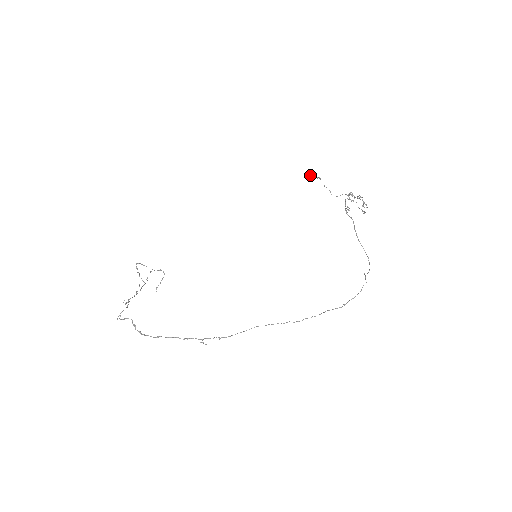
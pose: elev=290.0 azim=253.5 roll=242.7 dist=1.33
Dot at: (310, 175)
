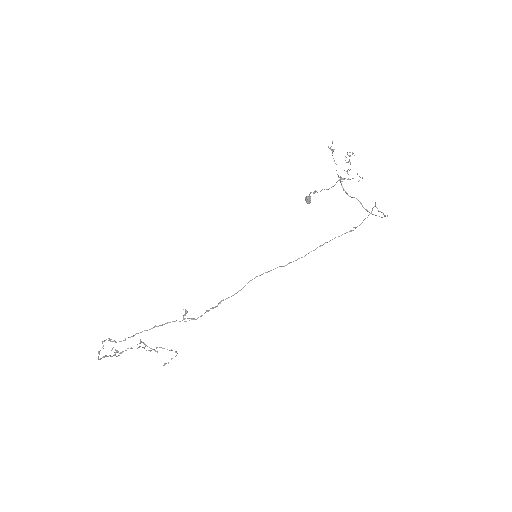
Dot at: (308, 198)
